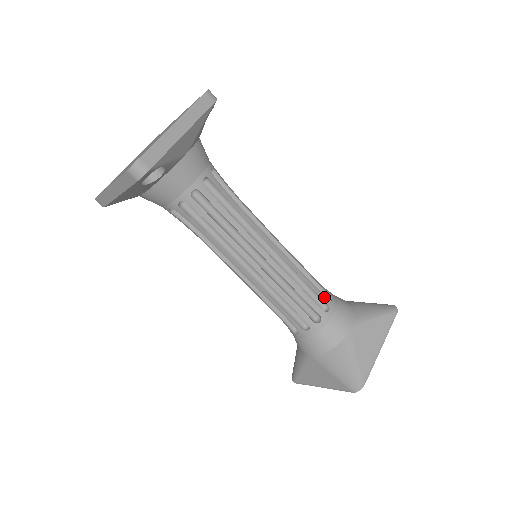
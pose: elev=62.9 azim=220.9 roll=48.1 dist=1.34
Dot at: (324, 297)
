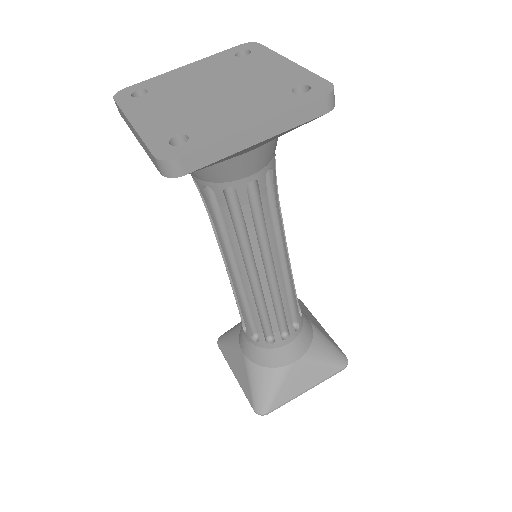
Dot at: (291, 326)
